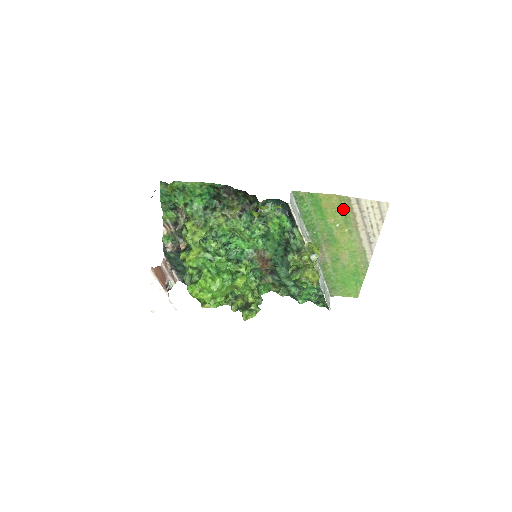
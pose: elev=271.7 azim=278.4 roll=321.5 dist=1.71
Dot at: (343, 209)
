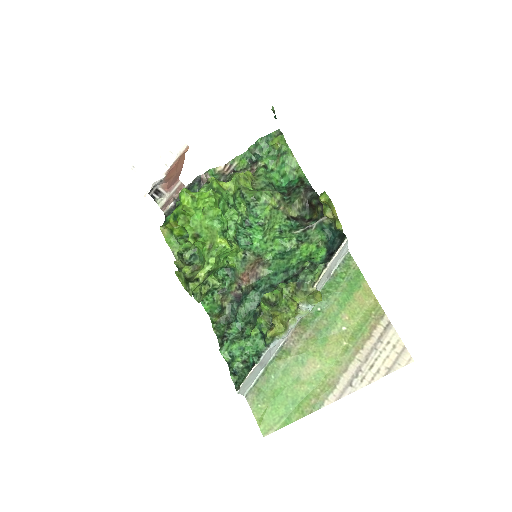
Dot at: (367, 319)
